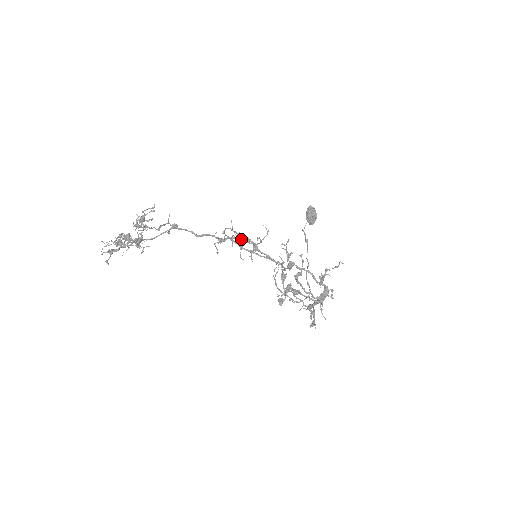
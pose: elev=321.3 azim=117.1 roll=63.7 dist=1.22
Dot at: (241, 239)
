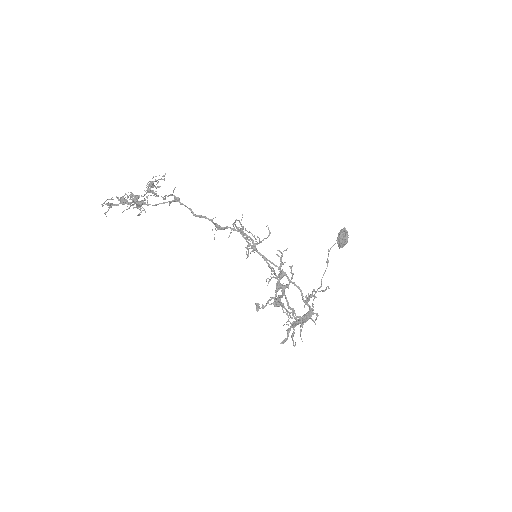
Dot at: (240, 233)
